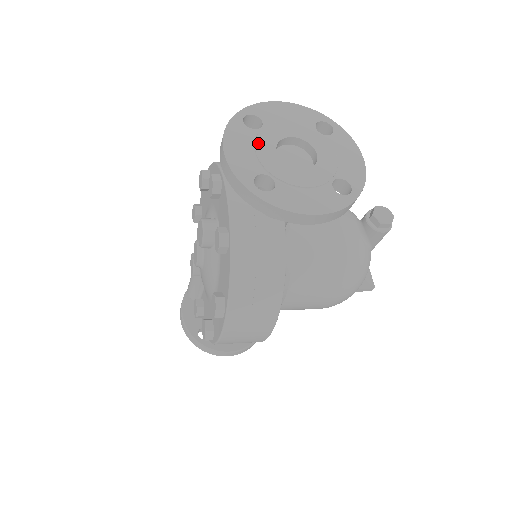
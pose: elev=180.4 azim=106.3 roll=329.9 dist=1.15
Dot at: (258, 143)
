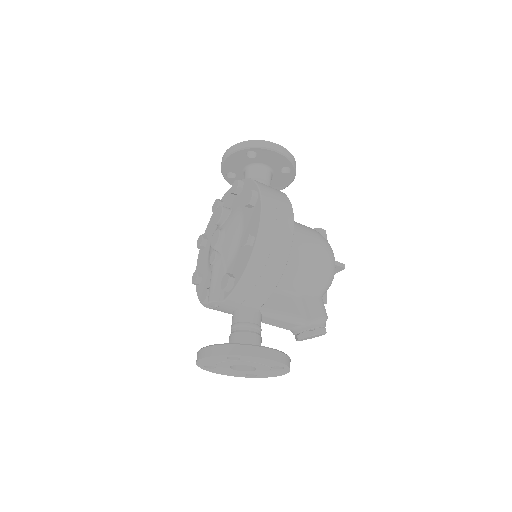
Dot at: occluded
